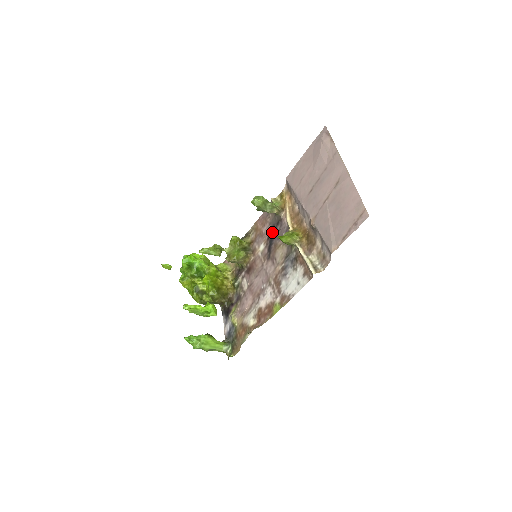
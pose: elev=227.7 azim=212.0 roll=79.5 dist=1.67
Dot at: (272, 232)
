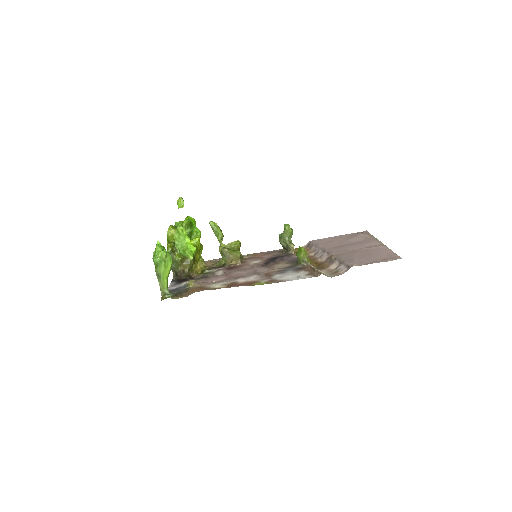
Dot at: (276, 258)
